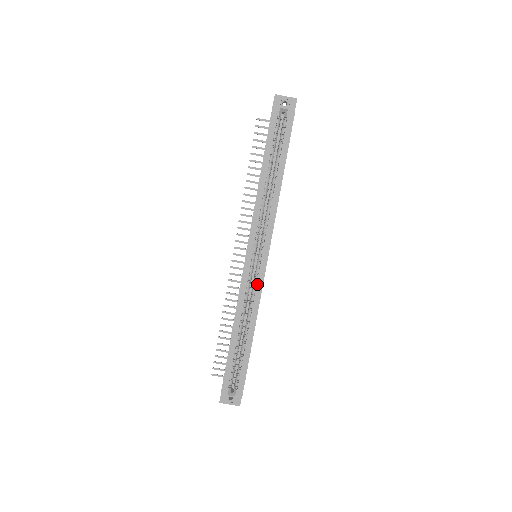
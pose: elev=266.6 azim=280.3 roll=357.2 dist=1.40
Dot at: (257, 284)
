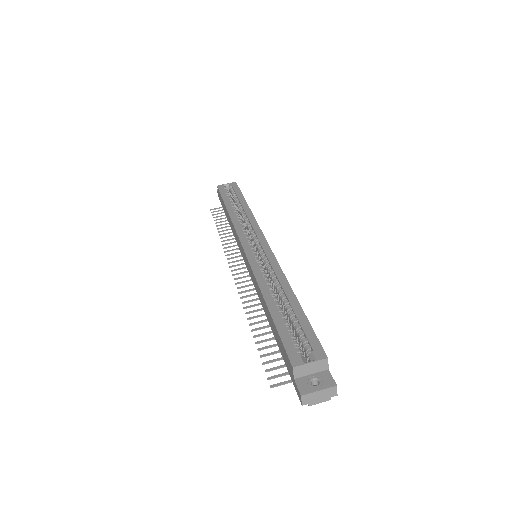
Dot at: (268, 259)
